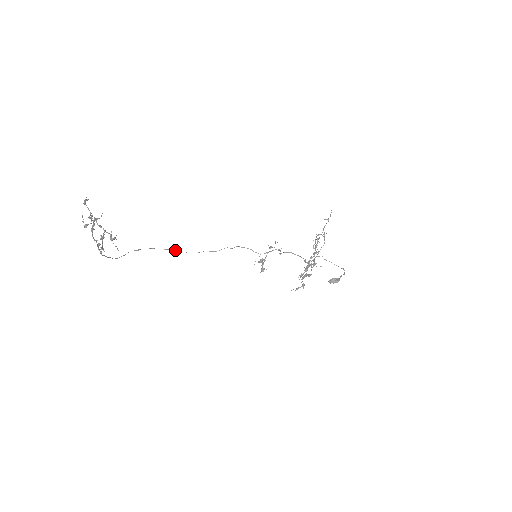
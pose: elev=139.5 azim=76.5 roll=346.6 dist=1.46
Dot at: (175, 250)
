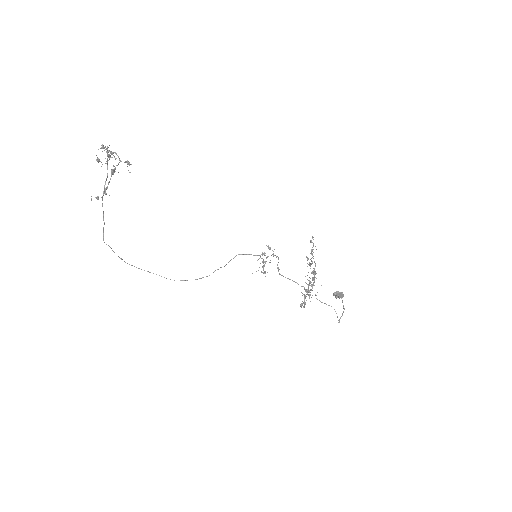
Dot at: occluded
